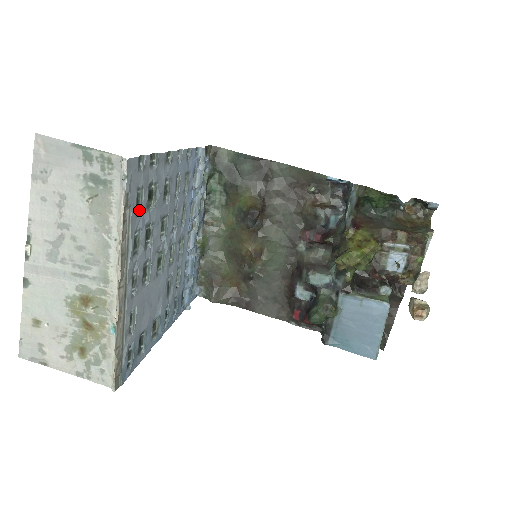
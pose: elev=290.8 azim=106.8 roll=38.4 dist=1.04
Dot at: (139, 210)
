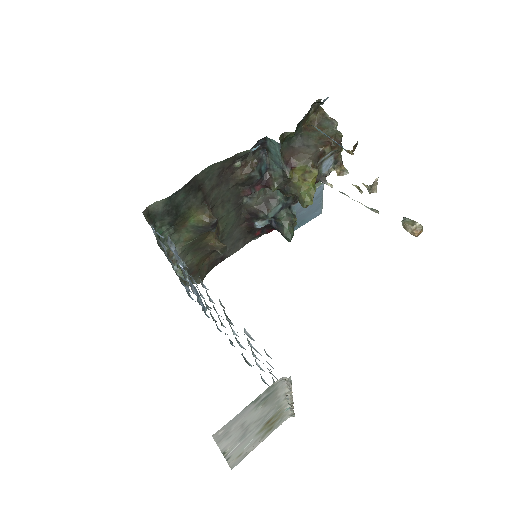
Dot at: occluded
